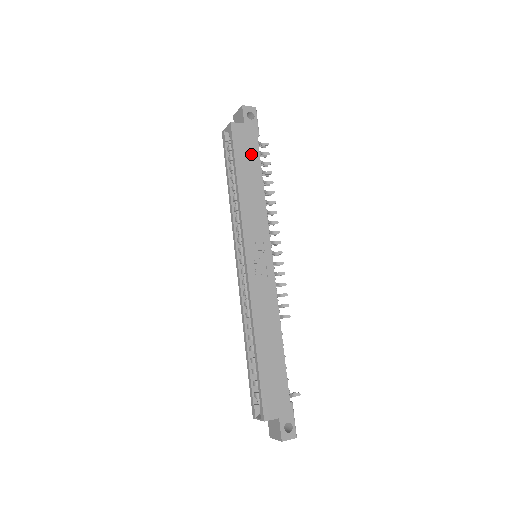
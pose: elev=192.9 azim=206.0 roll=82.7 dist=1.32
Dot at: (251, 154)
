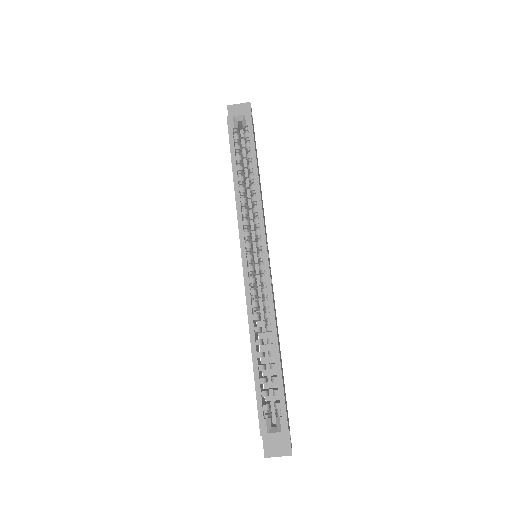
Dot at: (256, 153)
